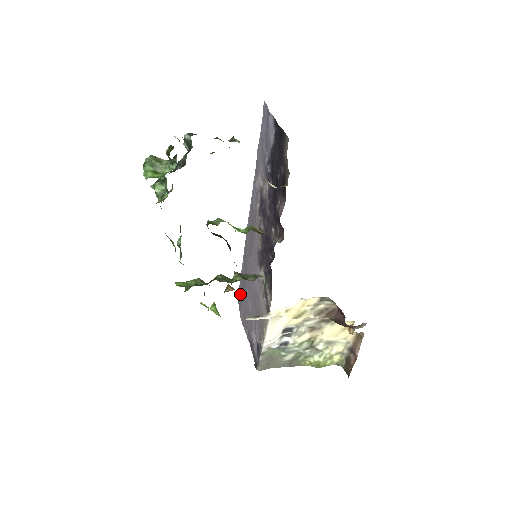
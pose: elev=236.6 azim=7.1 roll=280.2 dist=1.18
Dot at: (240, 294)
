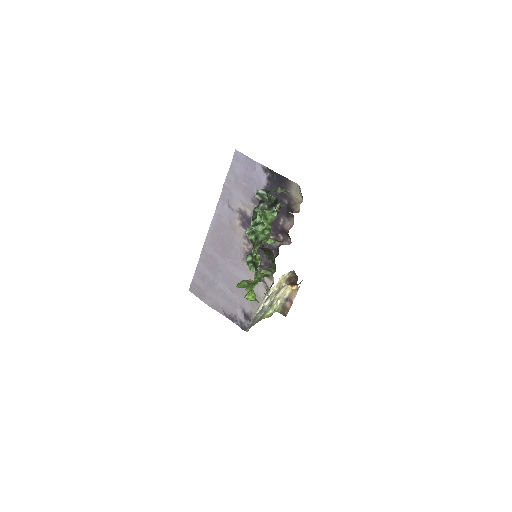
Dot at: (198, 287)
